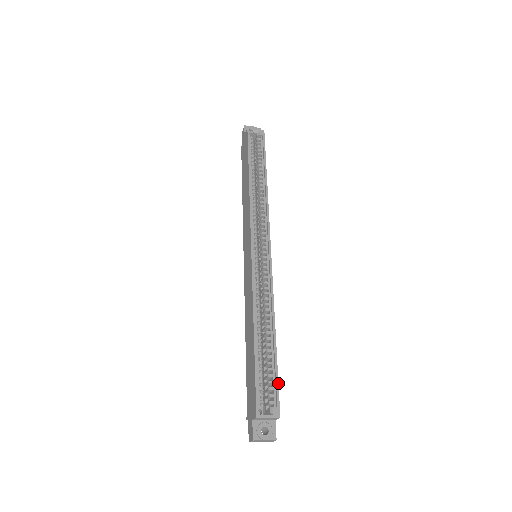
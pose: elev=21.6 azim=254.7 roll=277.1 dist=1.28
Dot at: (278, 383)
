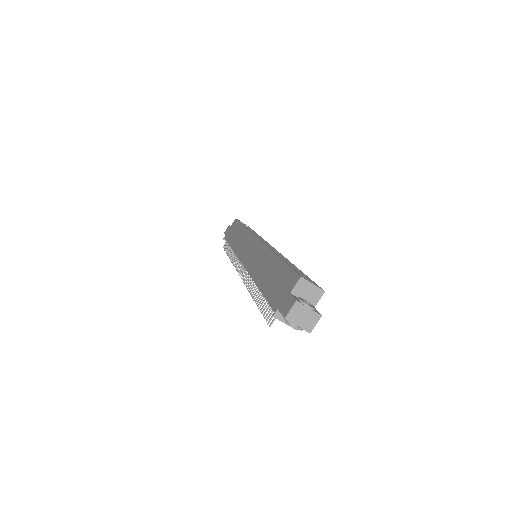
Dot at: occluded
